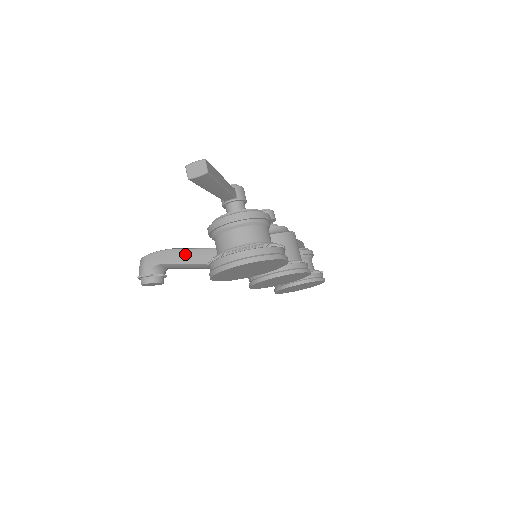
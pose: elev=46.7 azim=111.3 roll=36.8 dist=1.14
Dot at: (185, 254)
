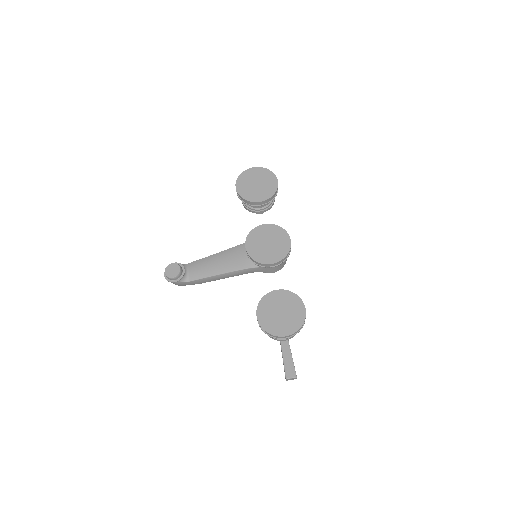
Dot at: occluded
